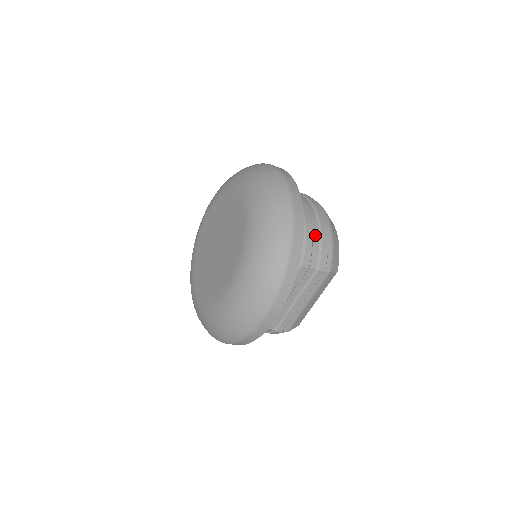
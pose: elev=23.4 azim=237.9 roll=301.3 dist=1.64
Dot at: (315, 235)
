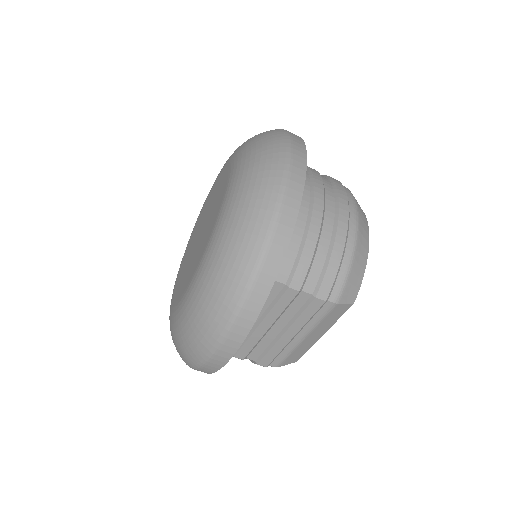
Dot at: (322, 244)
